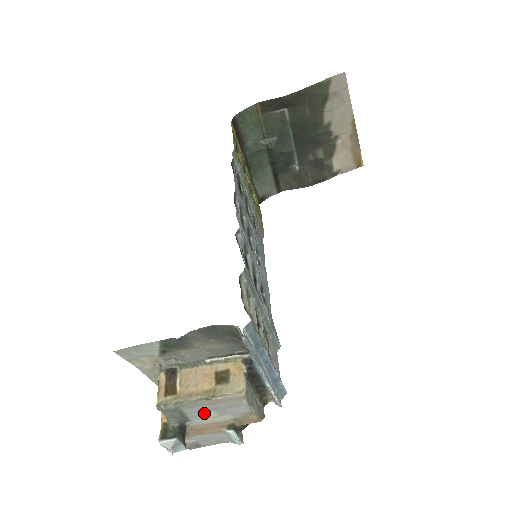
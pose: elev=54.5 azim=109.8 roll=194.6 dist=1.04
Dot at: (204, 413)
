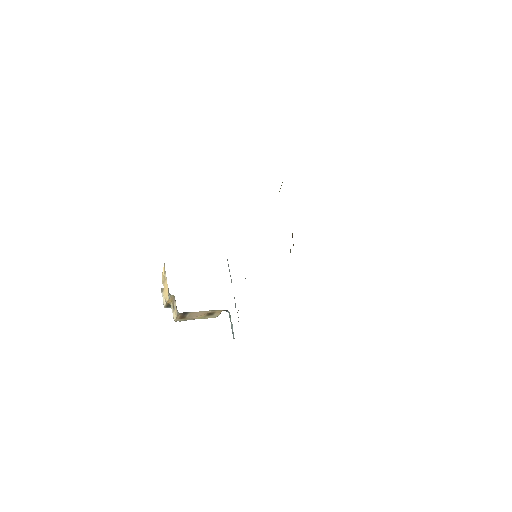
Dot at: occluded
